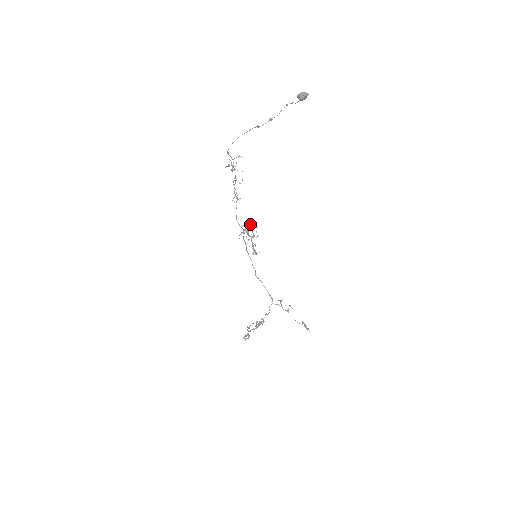
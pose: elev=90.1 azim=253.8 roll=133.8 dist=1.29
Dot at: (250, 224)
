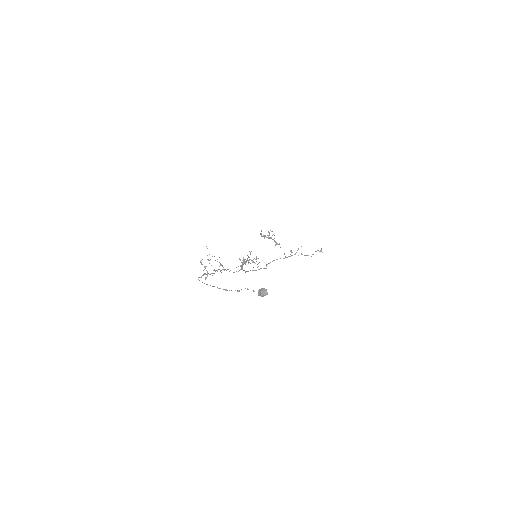
Dot at: (242, 263)
